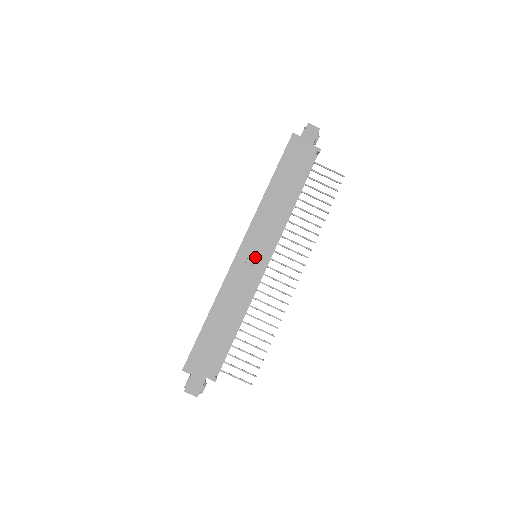
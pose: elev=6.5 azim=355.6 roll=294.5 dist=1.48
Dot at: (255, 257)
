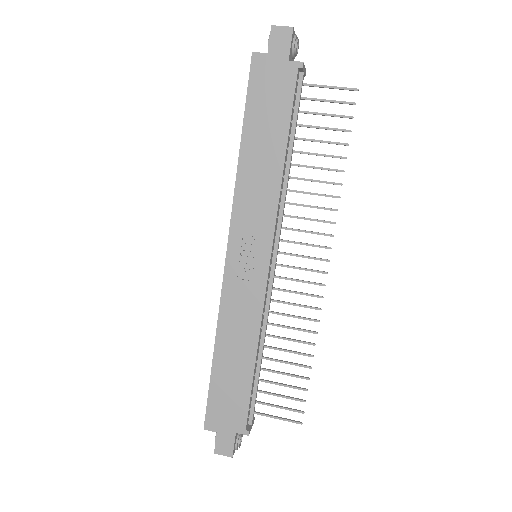
Dot at: (251, 262)
